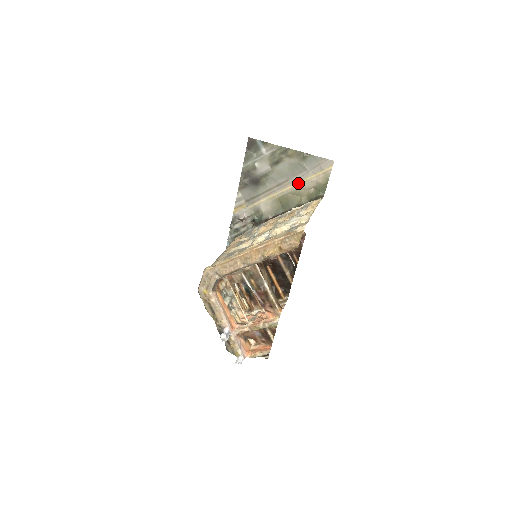
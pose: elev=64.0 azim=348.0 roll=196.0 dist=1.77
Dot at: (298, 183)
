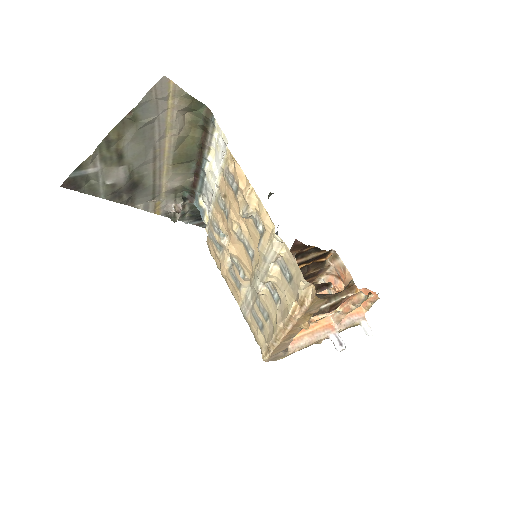
Dot at: (167, 135)
